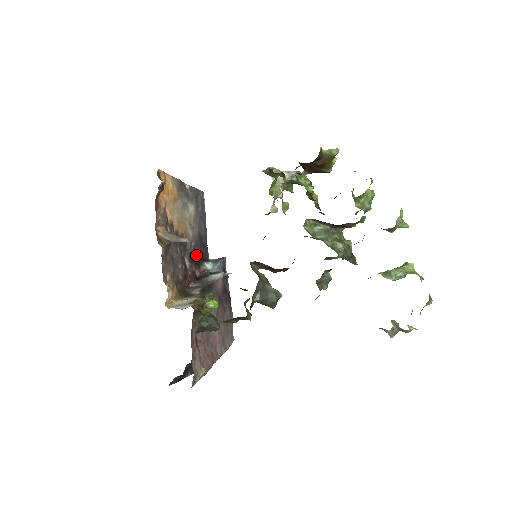
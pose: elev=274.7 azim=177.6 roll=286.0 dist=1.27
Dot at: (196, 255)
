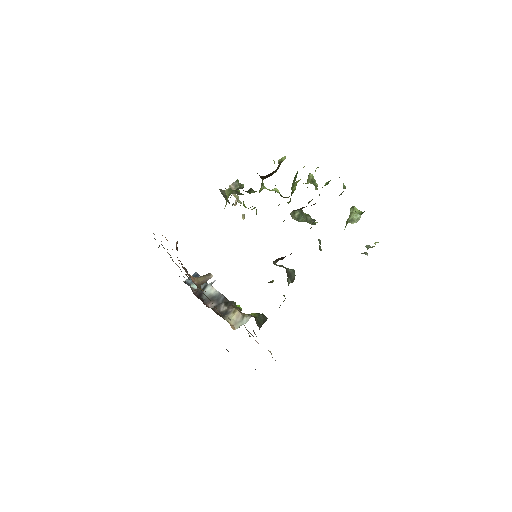
Dot at: (187, 284)
